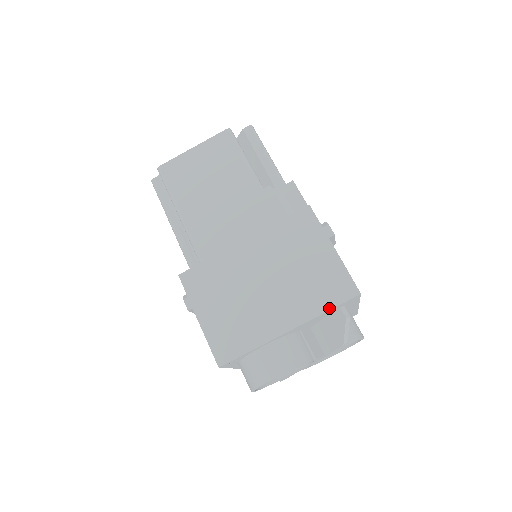
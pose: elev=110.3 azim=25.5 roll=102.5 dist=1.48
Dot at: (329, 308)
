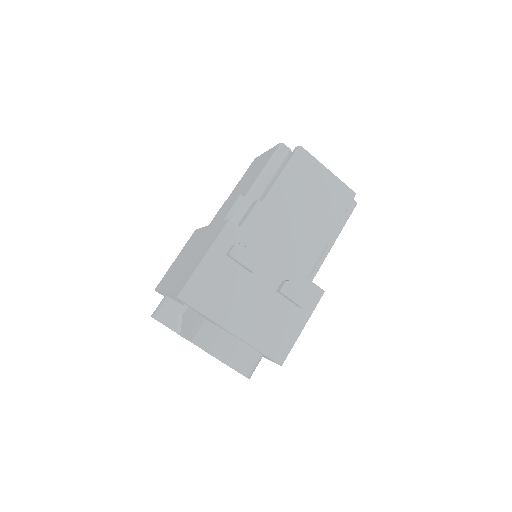
Dot at: (172, 294)
